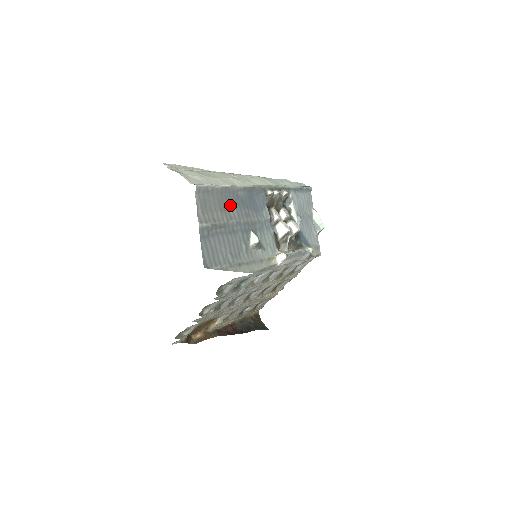
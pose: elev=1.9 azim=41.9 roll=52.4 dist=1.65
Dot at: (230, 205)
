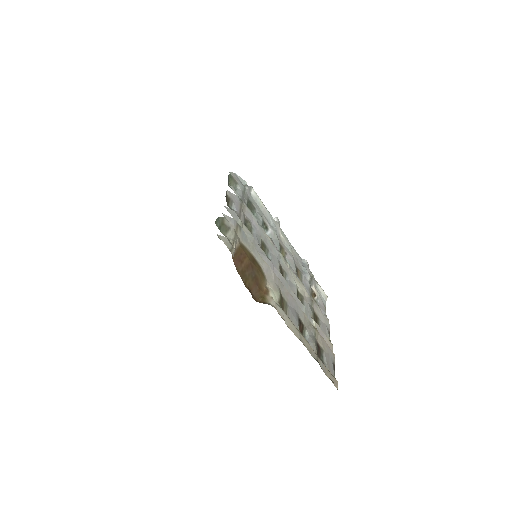
Dot at: occluded
